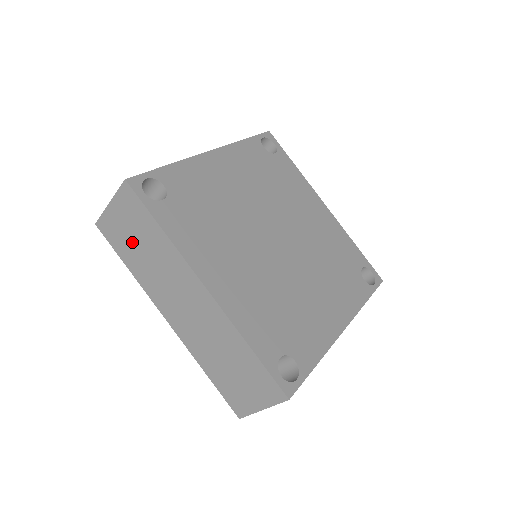
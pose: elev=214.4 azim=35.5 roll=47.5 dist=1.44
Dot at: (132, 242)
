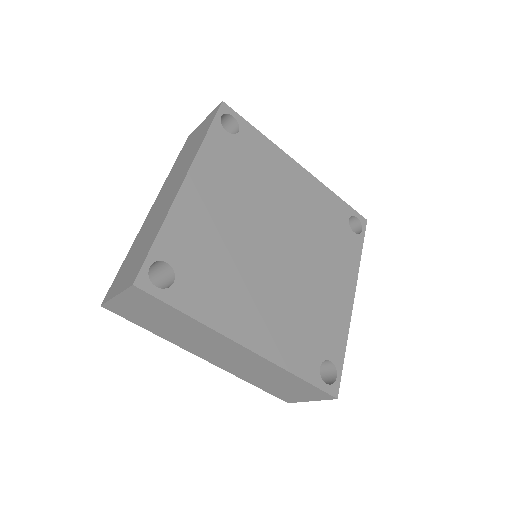
Dot at: (152, 320)
